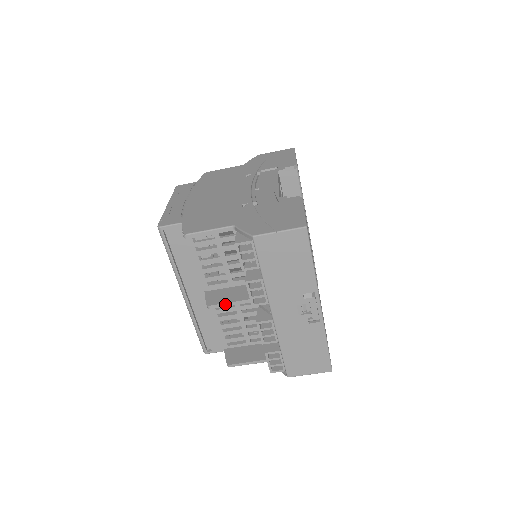
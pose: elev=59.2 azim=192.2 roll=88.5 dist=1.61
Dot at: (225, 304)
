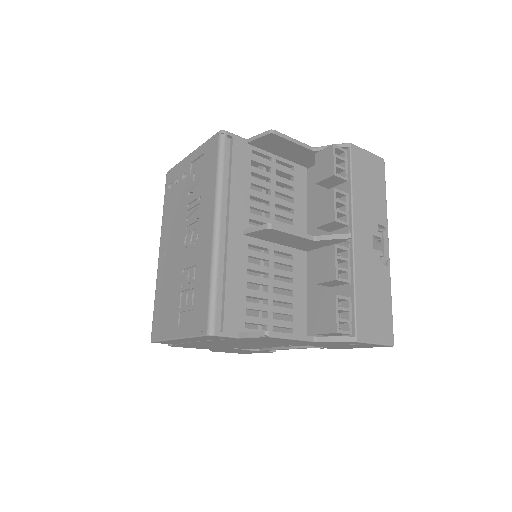
Dot at: (287, 230)
